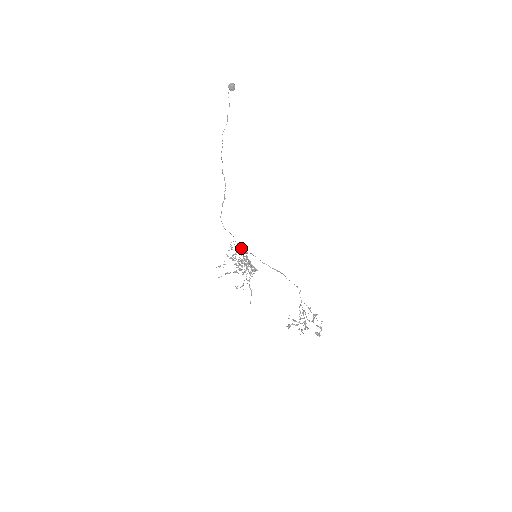
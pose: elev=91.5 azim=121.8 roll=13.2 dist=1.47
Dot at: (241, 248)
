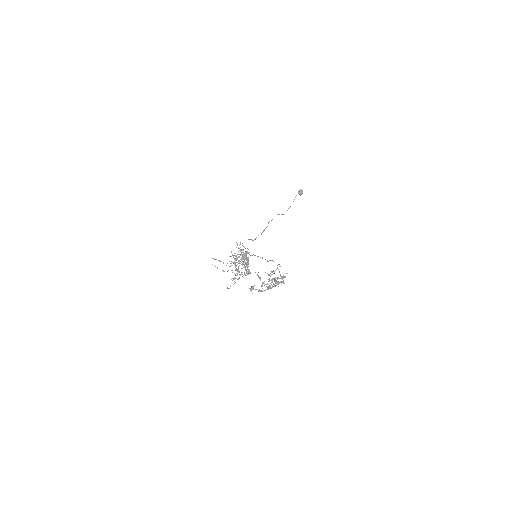
Dot at: occluded
